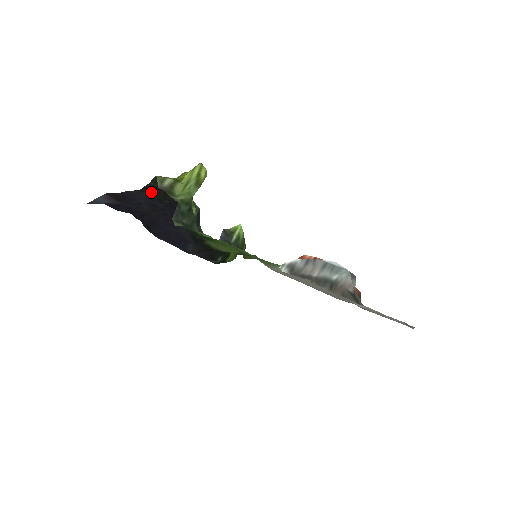
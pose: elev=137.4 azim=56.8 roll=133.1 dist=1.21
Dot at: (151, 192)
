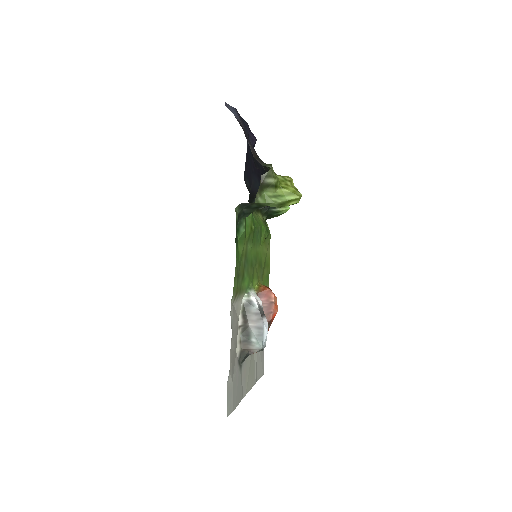
Dot at: occluded
